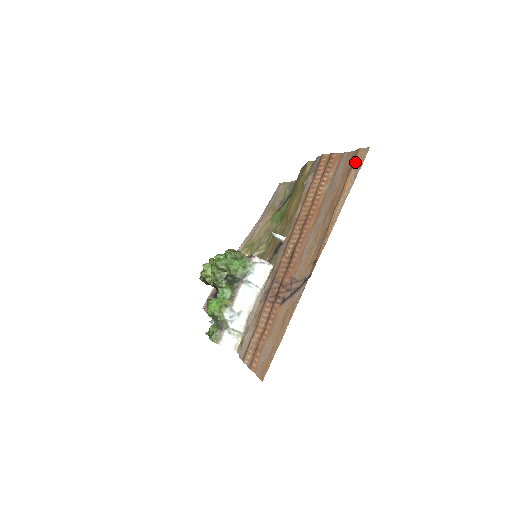
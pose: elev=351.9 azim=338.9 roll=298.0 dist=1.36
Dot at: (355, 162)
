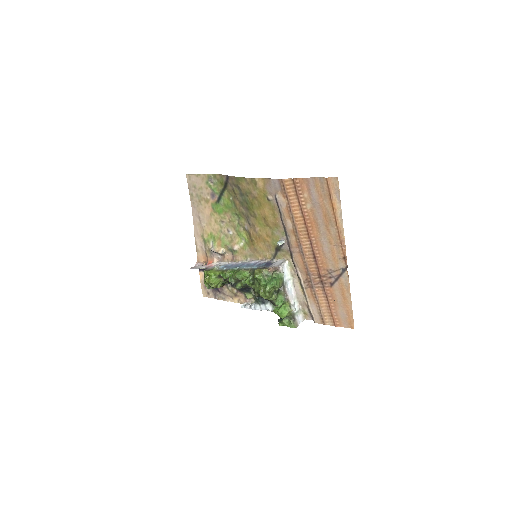
Dot at: (330, 189)
